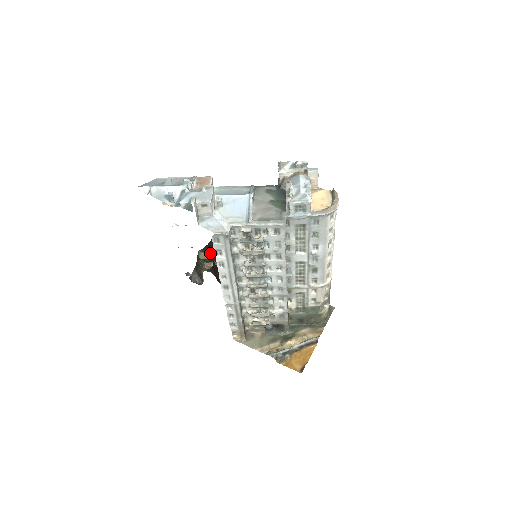
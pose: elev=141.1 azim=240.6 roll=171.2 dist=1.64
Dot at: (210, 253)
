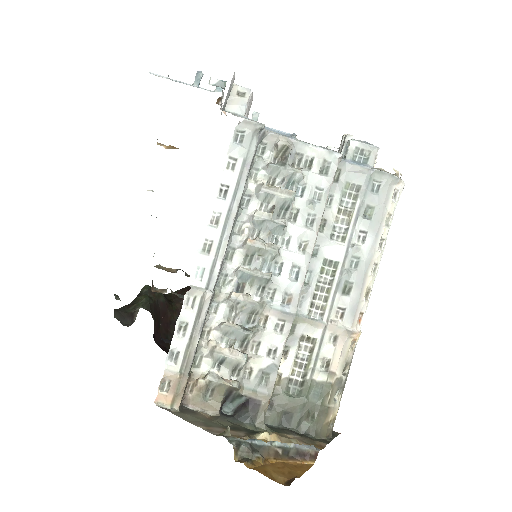
Dot at: (172, 269)
